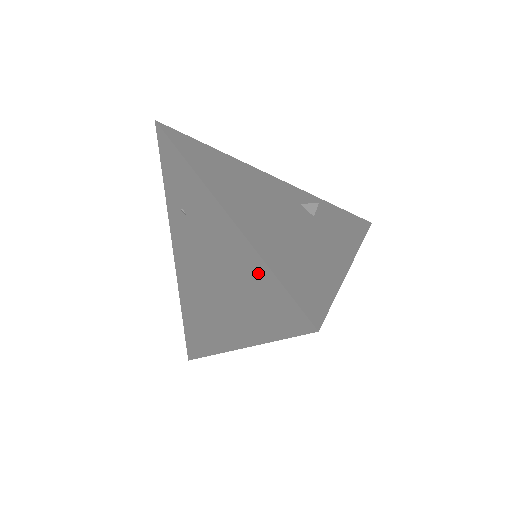
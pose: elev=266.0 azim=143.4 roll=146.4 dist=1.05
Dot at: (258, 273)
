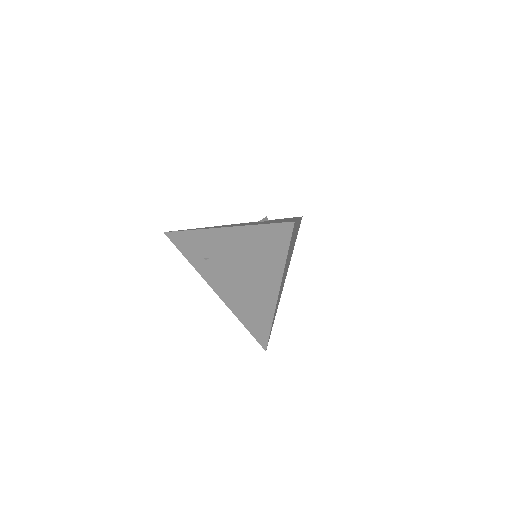
Dot at: (257, 234)
